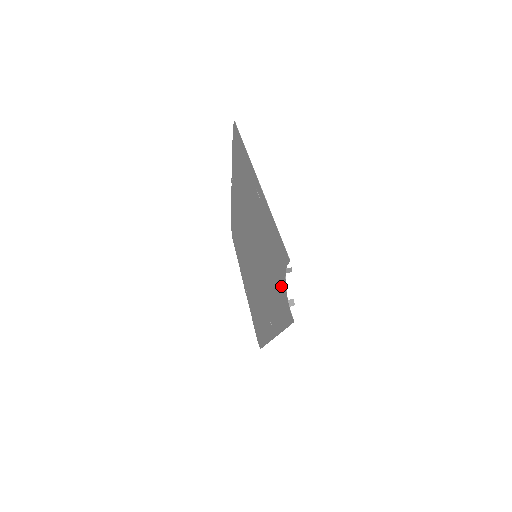
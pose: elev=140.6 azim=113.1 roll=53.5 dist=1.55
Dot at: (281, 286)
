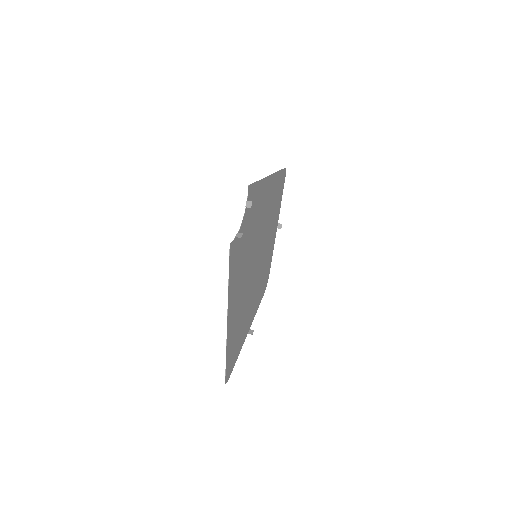
Dot at: (243, 232)
